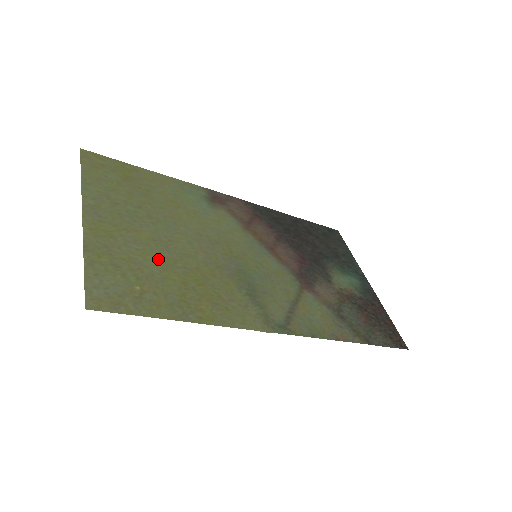
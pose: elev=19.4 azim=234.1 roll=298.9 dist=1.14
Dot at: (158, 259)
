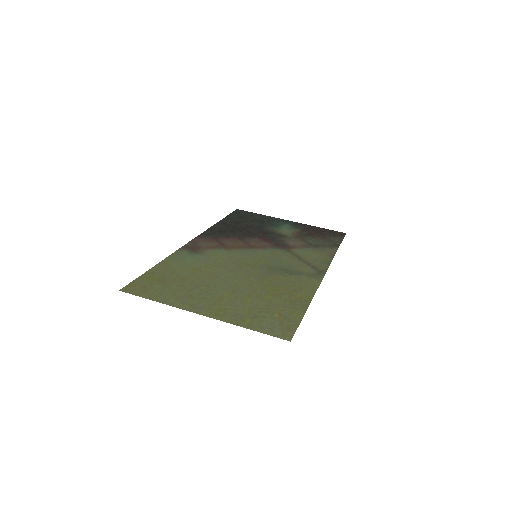
Dot at: (251, 298)
